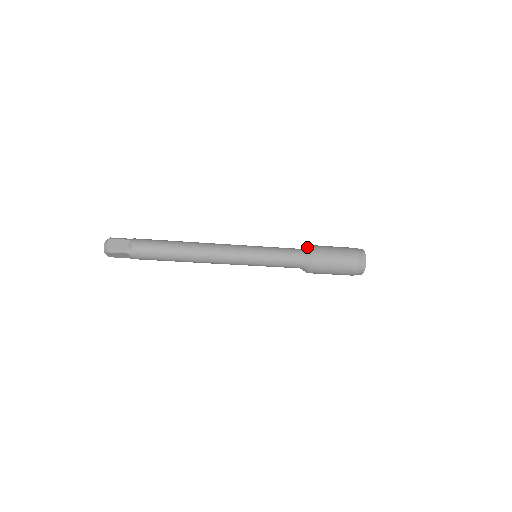
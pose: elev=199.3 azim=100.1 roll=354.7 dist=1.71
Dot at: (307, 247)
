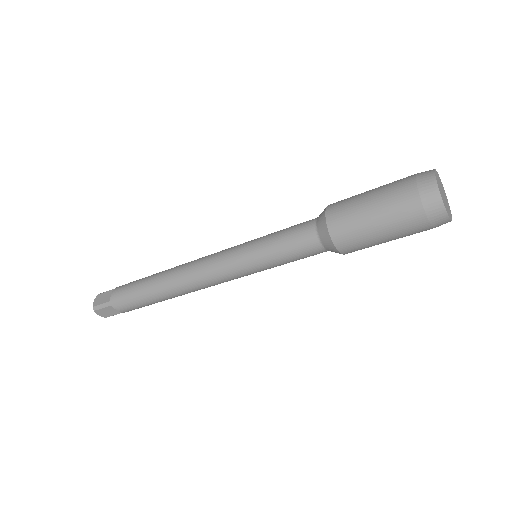
Dot at: (324, 209)
